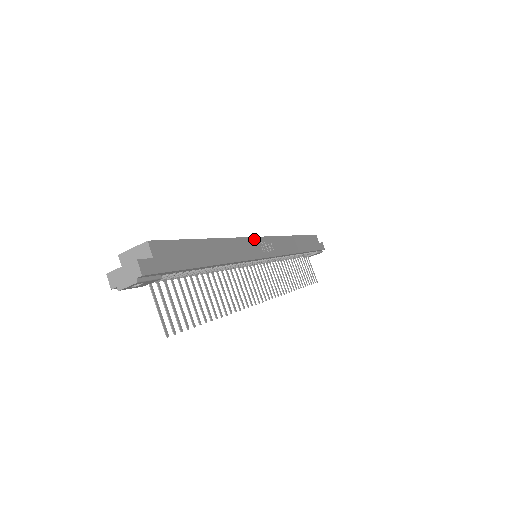
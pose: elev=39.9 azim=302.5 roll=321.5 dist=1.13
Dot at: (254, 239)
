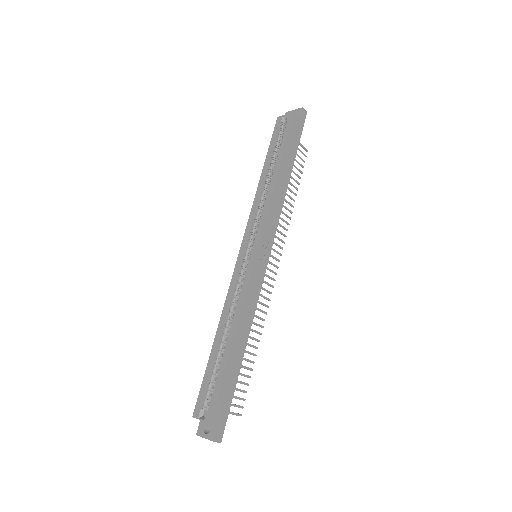
Dot at: (253, 270)
